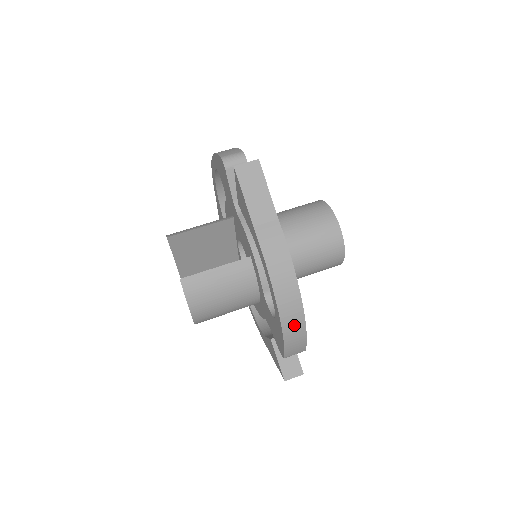
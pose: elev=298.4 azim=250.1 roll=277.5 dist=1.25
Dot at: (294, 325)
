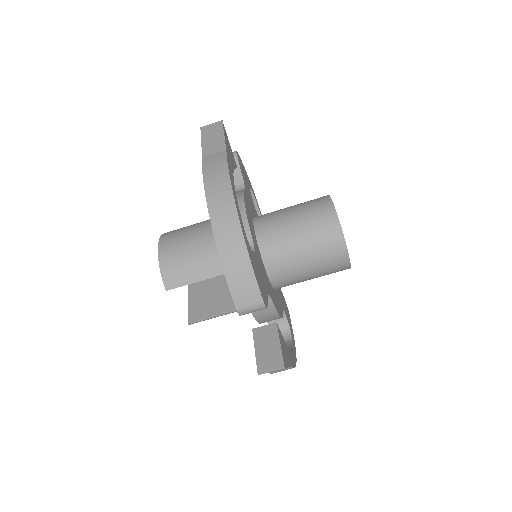
Dot at: occluded
